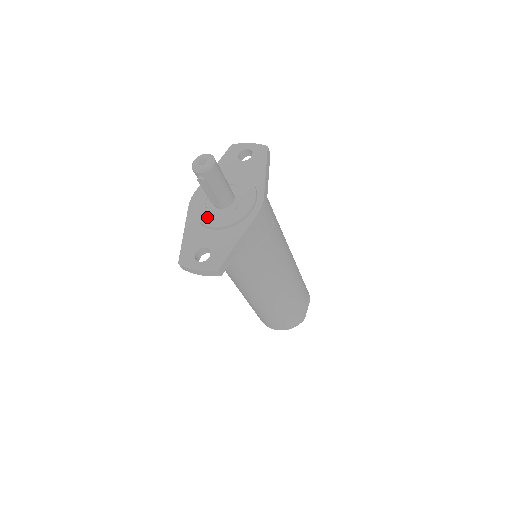
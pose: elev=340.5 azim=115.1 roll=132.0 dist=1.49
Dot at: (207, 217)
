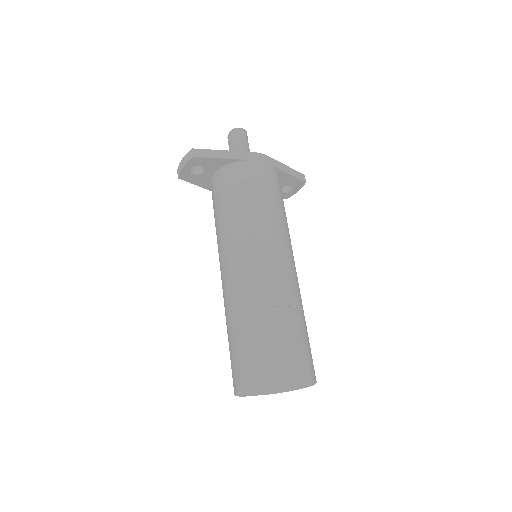
Dot at: occluded
